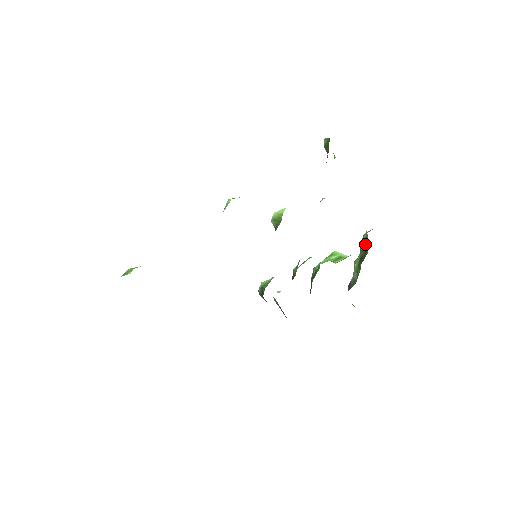
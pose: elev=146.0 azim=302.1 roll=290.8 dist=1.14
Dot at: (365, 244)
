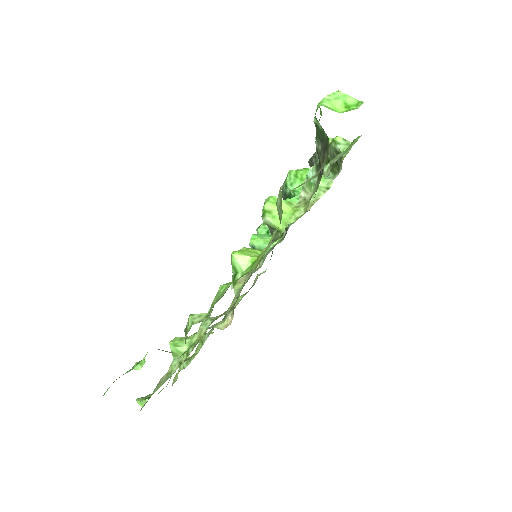
Dot at: occluded
